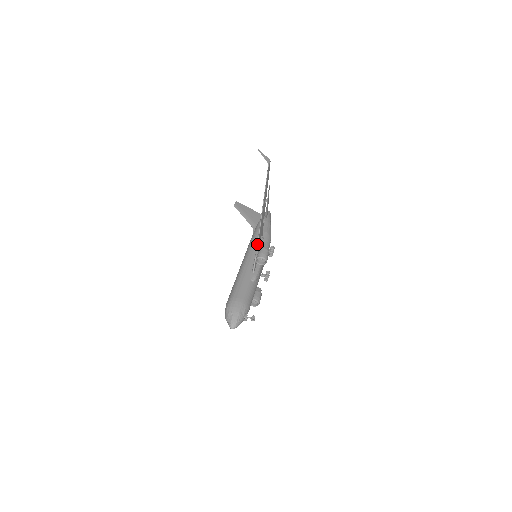
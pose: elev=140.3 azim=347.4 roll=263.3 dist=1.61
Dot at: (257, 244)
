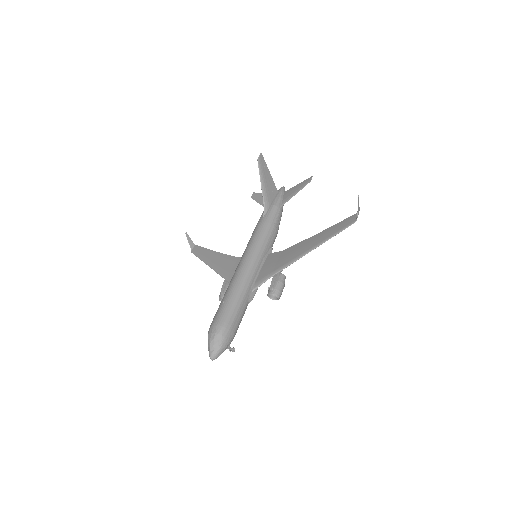
Dot at: (278, 272)
